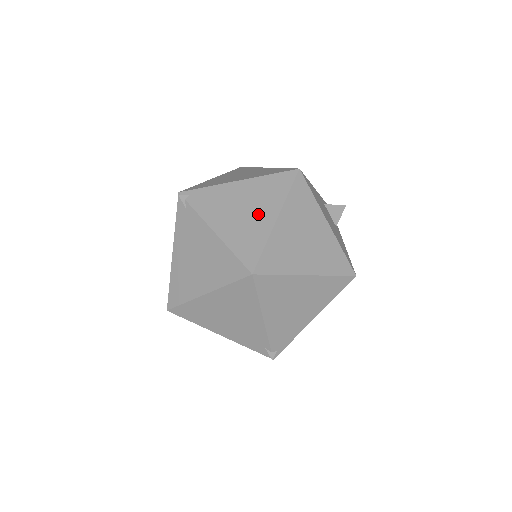
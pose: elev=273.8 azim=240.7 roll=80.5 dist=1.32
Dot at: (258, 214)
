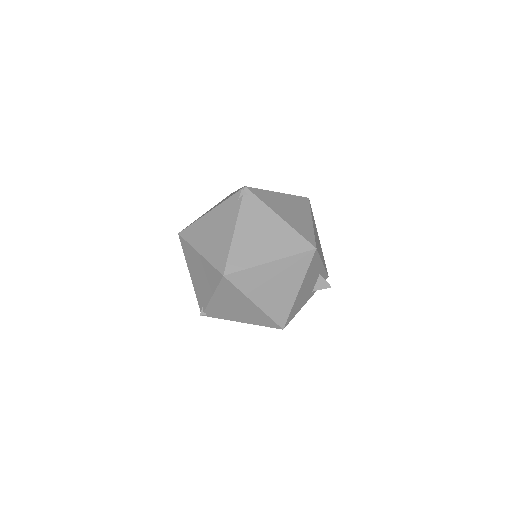
Dot at: (265, 248)
